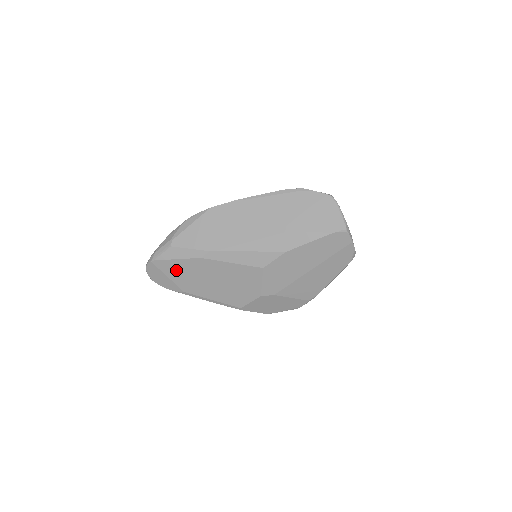
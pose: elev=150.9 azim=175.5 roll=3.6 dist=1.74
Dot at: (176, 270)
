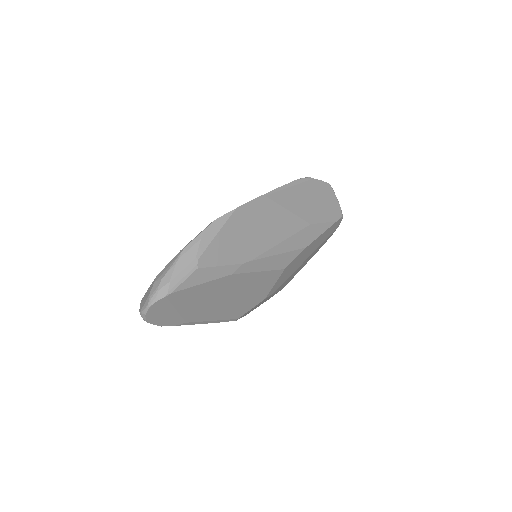
Dot at: (193, 298)
